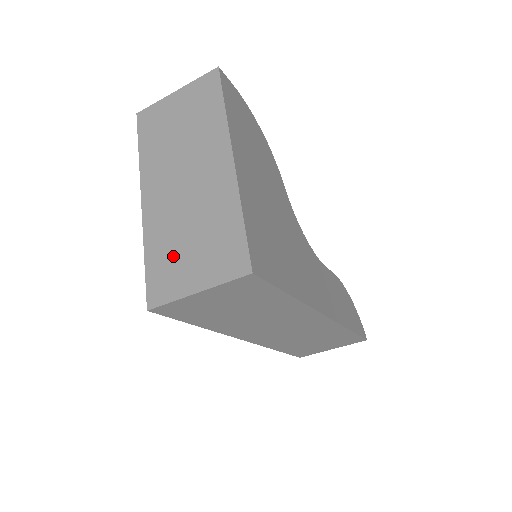
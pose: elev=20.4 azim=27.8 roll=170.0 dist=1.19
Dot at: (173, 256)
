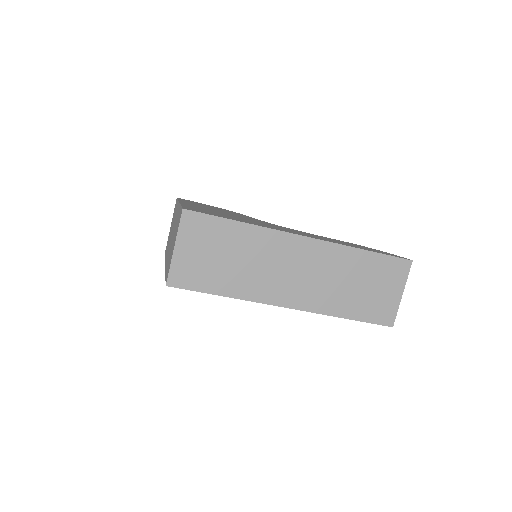
Dot at: occluded
